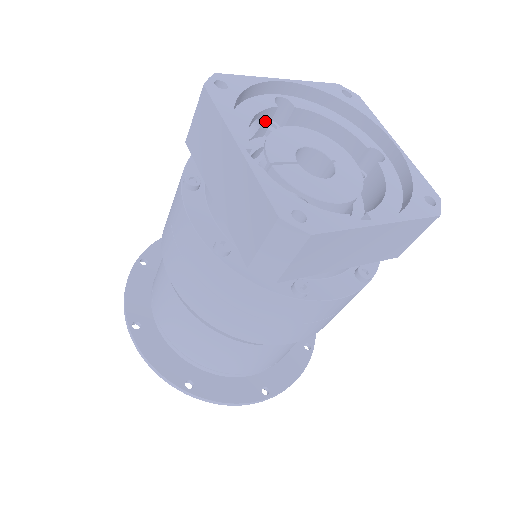
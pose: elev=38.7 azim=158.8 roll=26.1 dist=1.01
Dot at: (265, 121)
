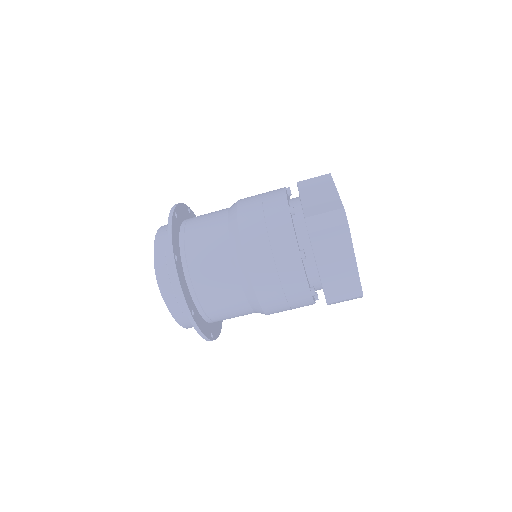
Dot at: occluded
